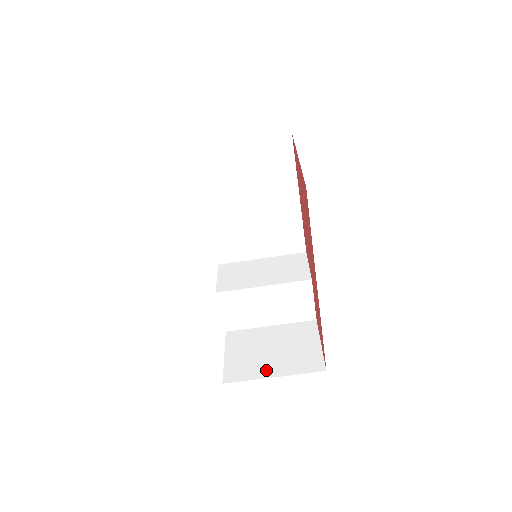
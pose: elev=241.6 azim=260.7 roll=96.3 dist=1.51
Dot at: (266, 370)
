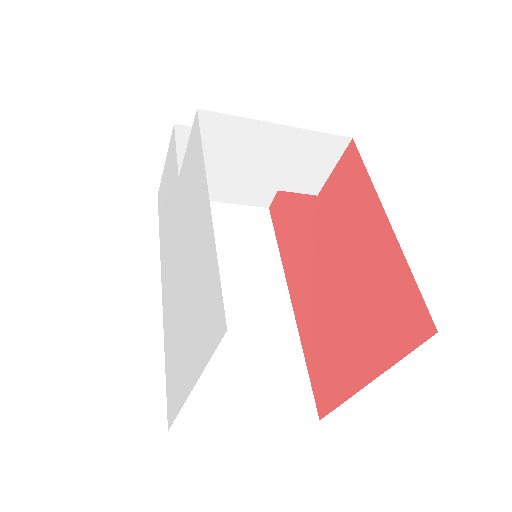
Dot at: (211, 193)
